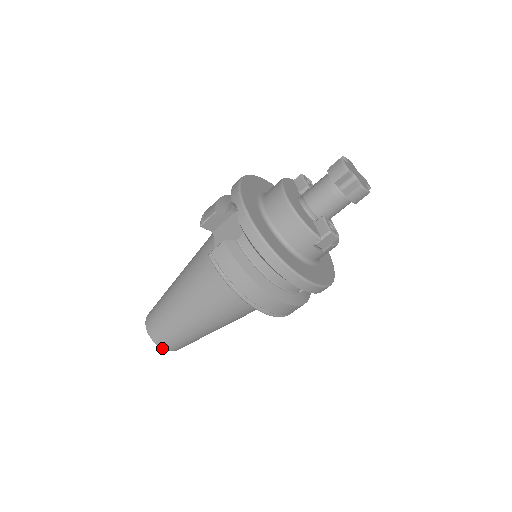
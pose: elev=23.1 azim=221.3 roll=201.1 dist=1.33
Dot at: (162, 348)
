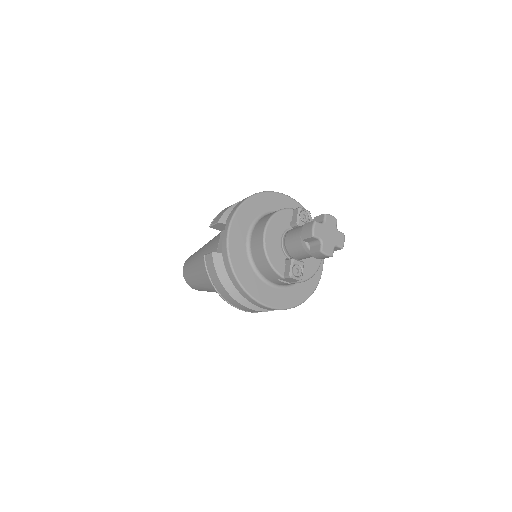
Dot at: (191, 287)
